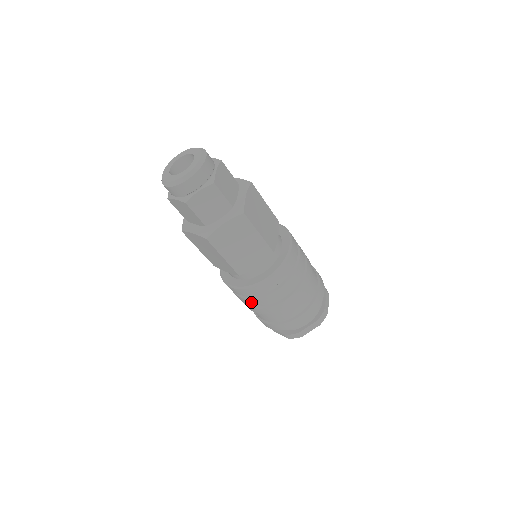
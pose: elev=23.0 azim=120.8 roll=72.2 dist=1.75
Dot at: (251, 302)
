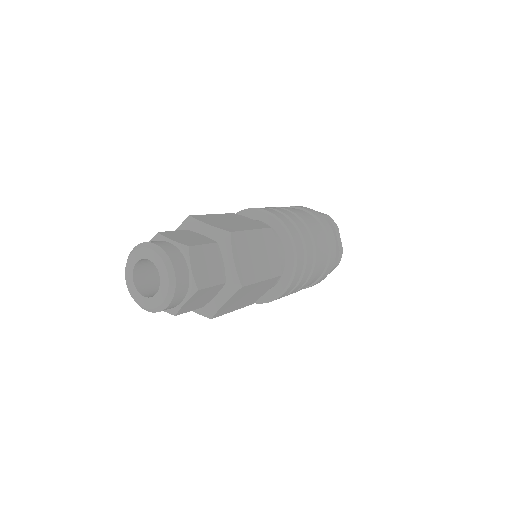
Dot at: occluded
